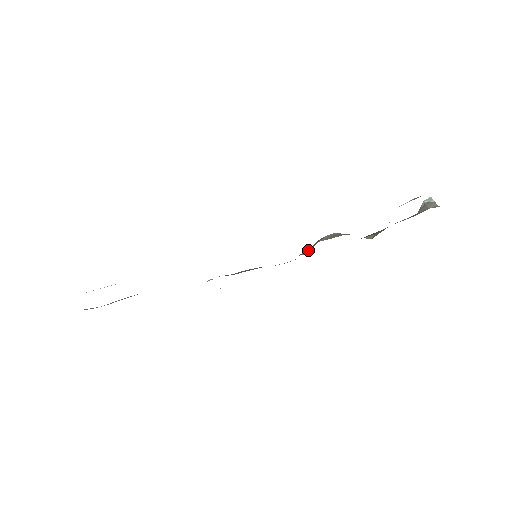
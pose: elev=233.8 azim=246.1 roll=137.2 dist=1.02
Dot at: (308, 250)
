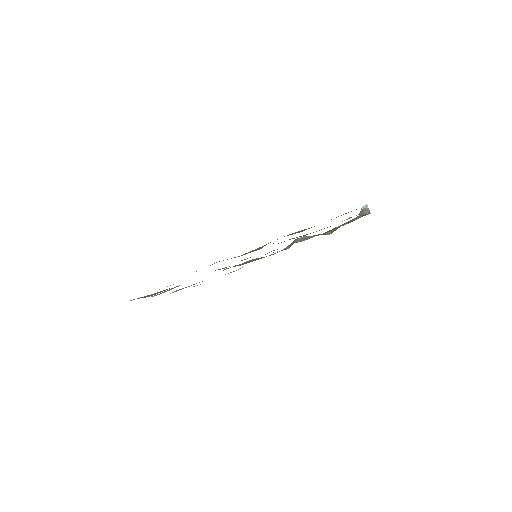
Dot at: (289, 246)
